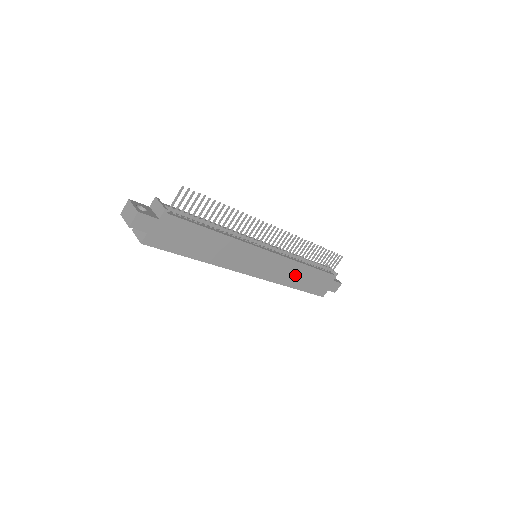
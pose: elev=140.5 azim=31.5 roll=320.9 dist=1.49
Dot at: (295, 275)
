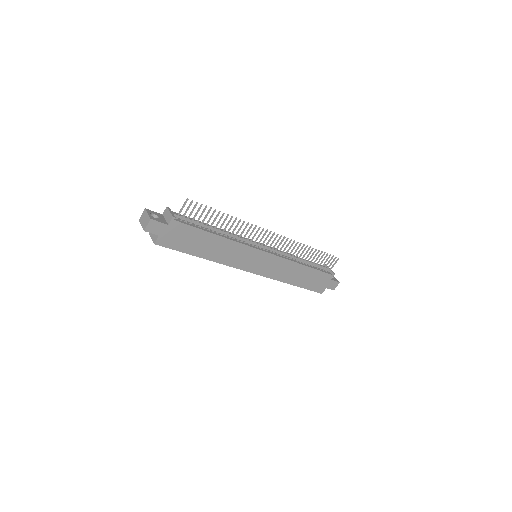
Dot at: (293, 273)
